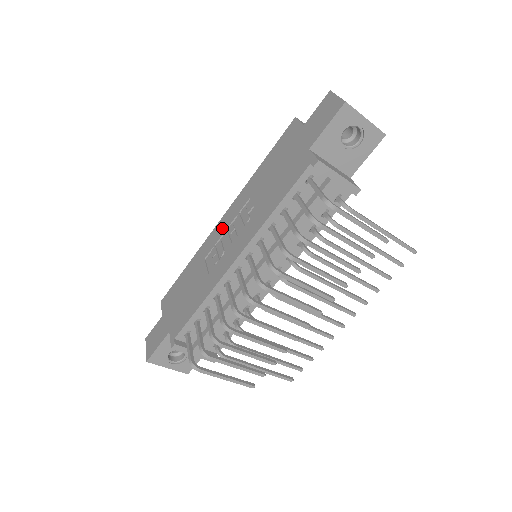
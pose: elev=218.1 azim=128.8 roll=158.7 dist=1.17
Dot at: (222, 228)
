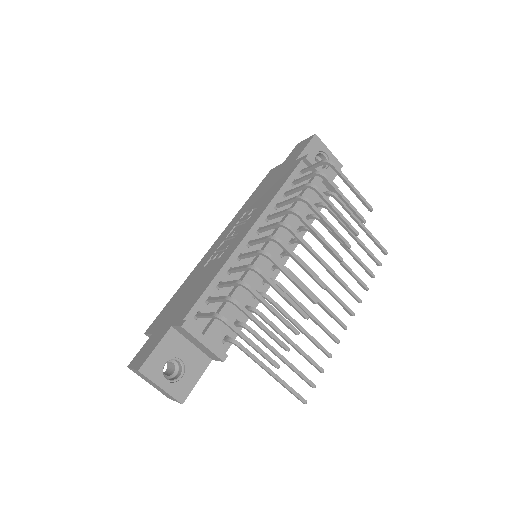
Dot at: (218, 243)
